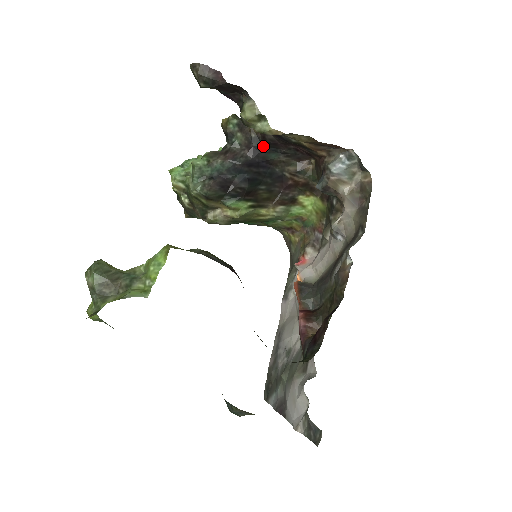
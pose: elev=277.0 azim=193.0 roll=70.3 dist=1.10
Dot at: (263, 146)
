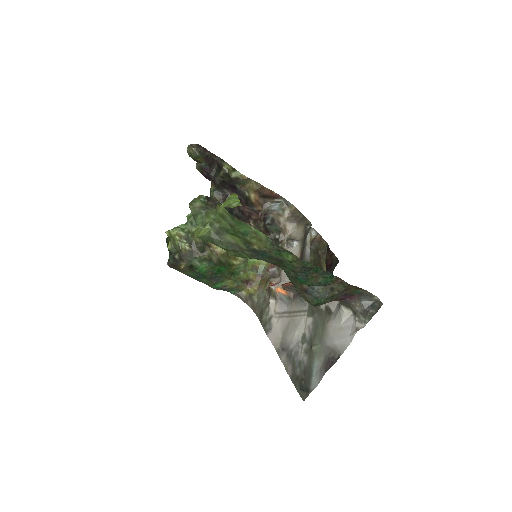
Dot at: (225, 208)
